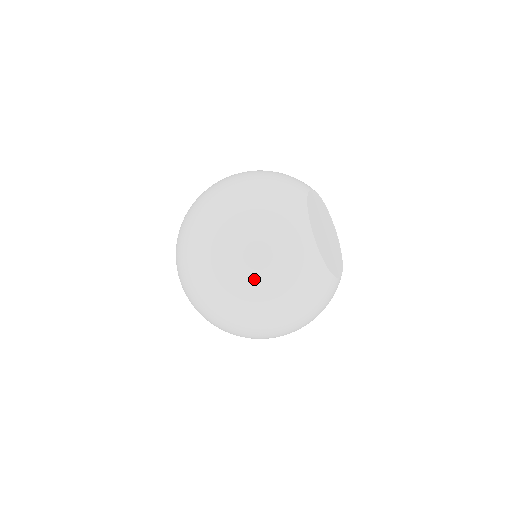
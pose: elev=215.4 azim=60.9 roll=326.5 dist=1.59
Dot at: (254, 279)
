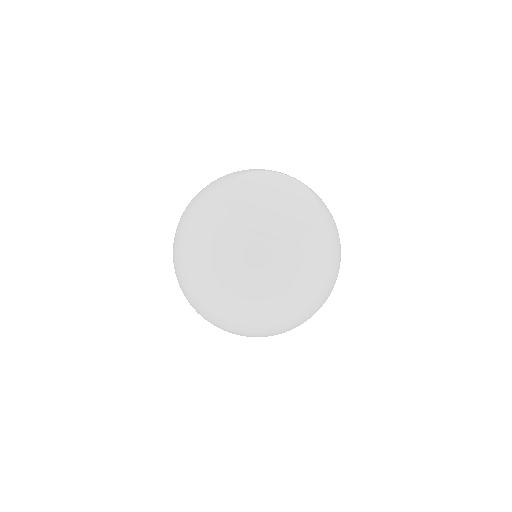
Dot at: (178, 231)
